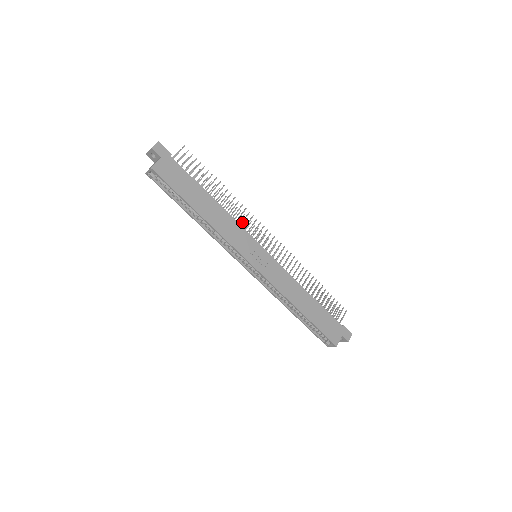
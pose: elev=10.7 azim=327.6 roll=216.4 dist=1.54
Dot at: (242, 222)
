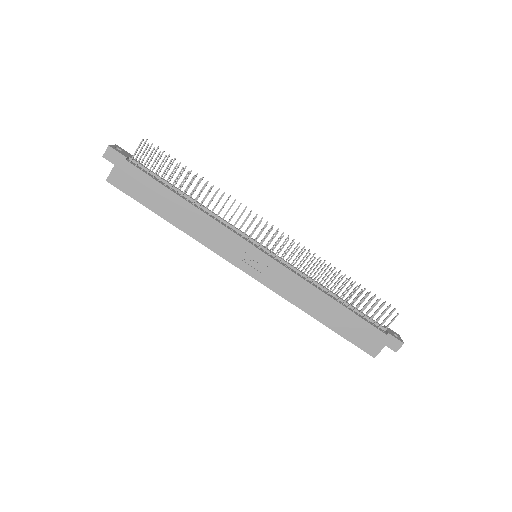
Dot at: (229, 221)
